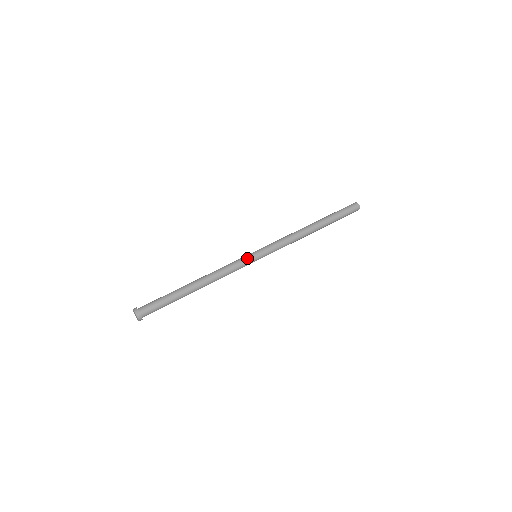
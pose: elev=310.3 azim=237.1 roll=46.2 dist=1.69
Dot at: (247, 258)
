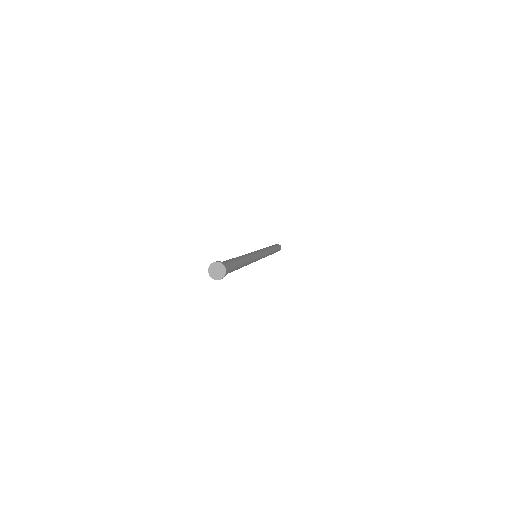
Dot at: occluded
